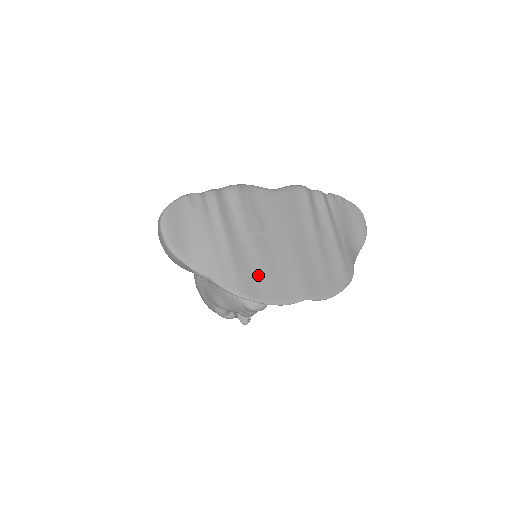
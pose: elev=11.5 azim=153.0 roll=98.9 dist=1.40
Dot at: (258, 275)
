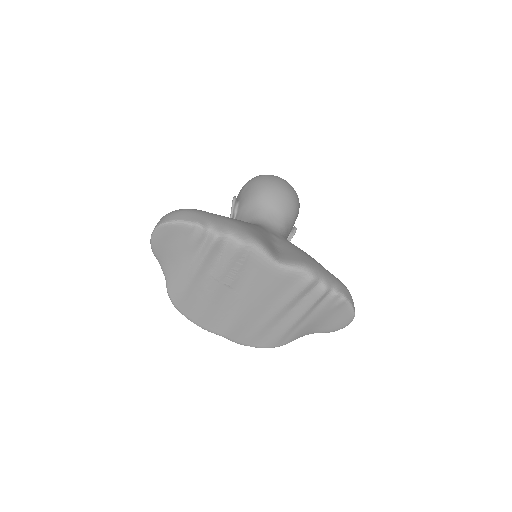
Dot at: (200, 305)
